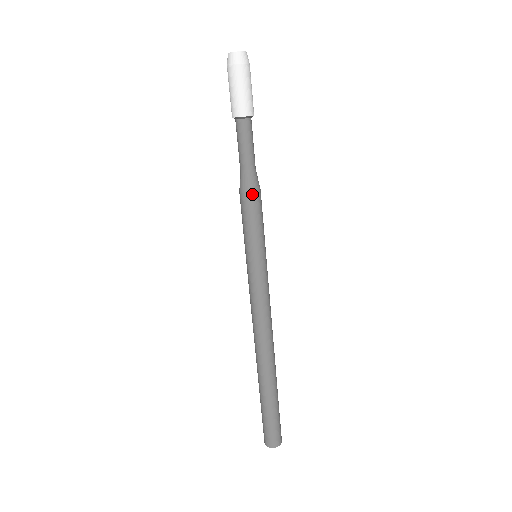
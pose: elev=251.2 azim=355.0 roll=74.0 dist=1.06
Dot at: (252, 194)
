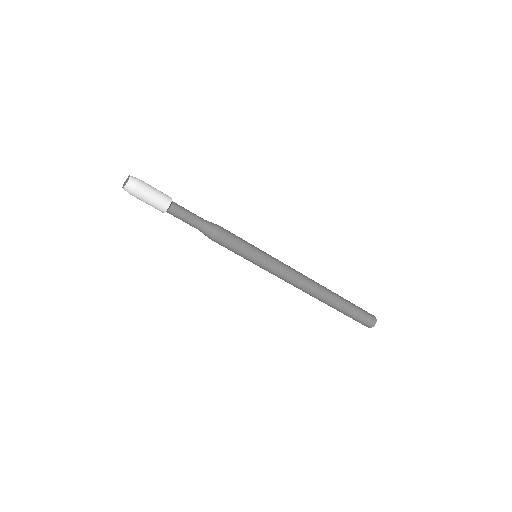
Dot at: (217, 236)
